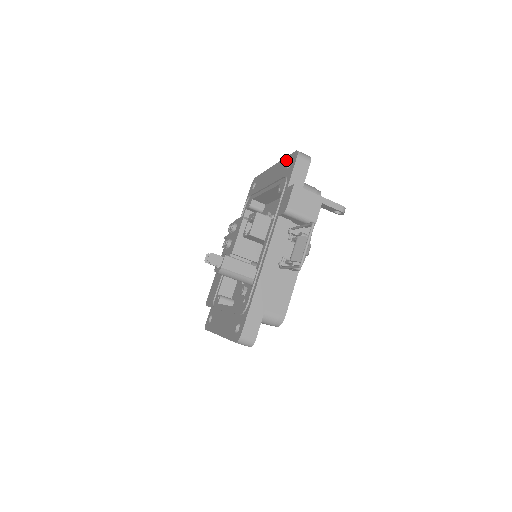
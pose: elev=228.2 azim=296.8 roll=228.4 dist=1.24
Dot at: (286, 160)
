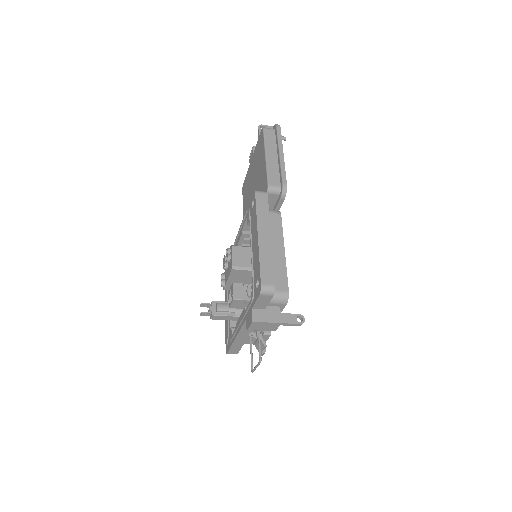
Dot at: (258, 269)
